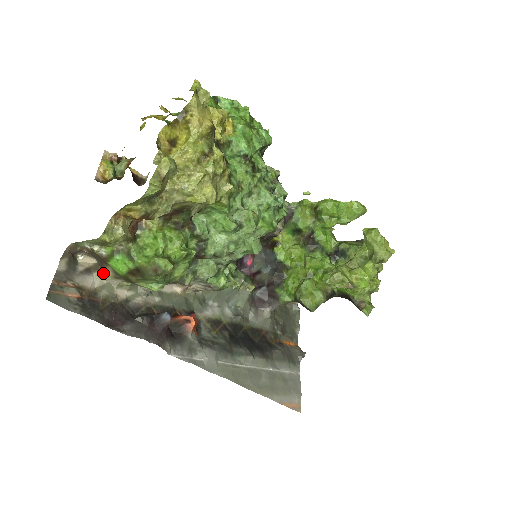
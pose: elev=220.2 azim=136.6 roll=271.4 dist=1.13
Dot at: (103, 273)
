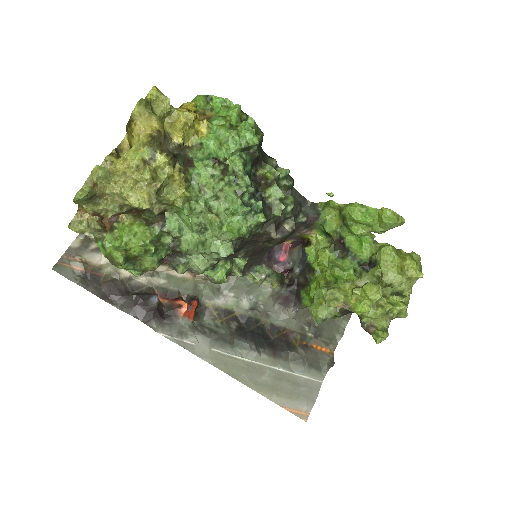
Dot at: occluded
